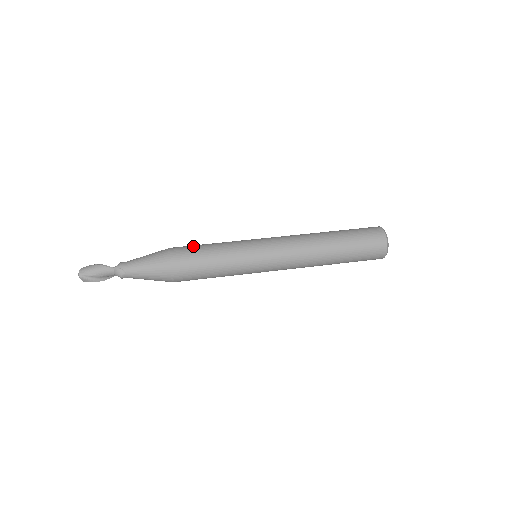
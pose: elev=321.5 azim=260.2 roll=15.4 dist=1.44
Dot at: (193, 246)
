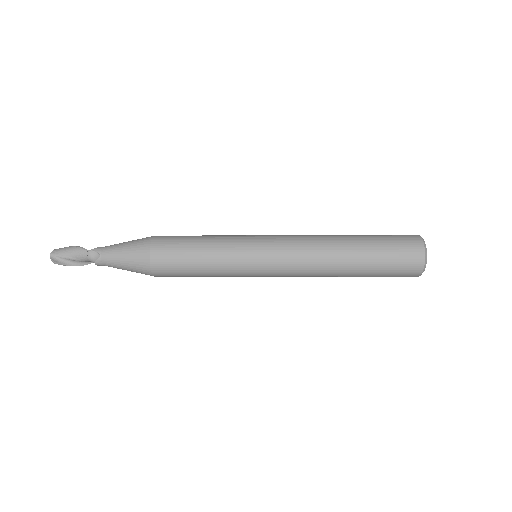
Dot at: occluded
